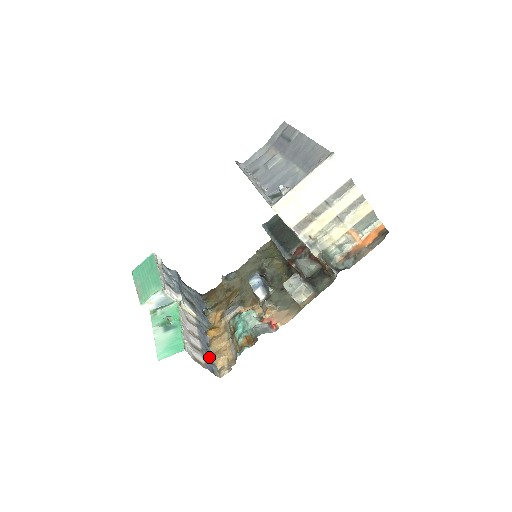
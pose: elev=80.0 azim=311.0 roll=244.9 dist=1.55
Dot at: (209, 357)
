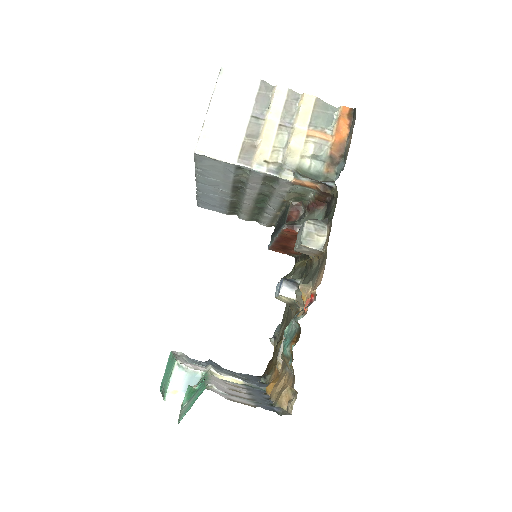
Dot at: (268, 404)
